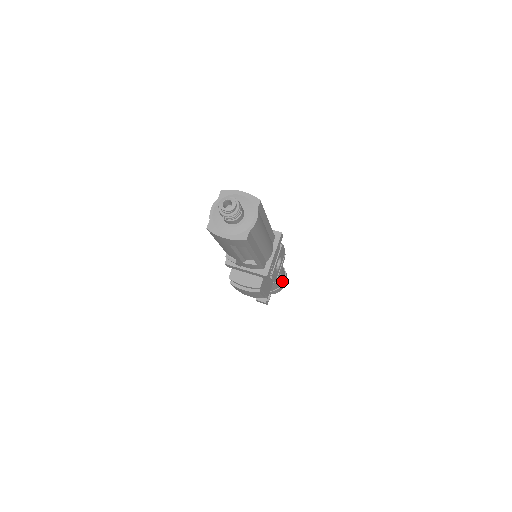
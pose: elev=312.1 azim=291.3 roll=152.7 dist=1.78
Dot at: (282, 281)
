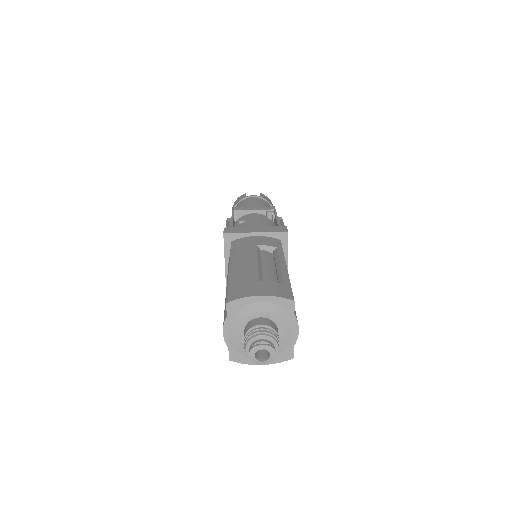
Dot at: occluded
